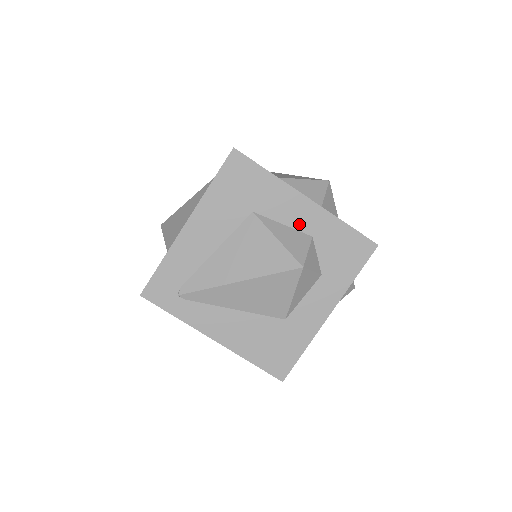
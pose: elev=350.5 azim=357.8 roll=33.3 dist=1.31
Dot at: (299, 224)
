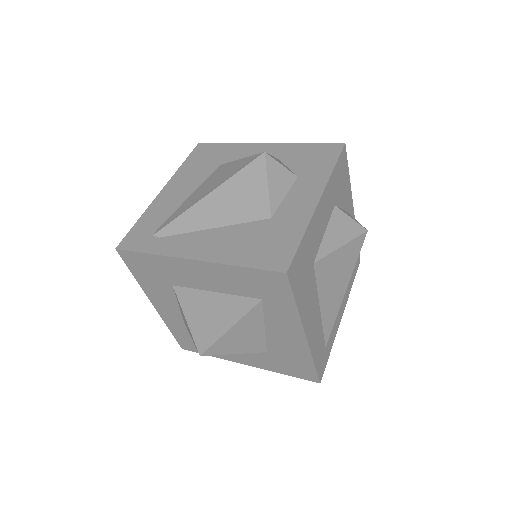
Dot at: occluded
